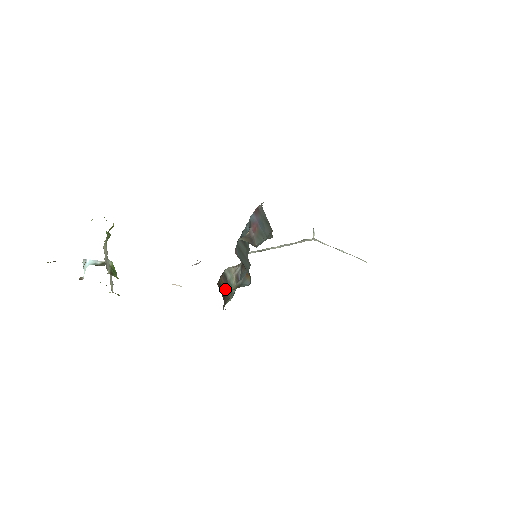
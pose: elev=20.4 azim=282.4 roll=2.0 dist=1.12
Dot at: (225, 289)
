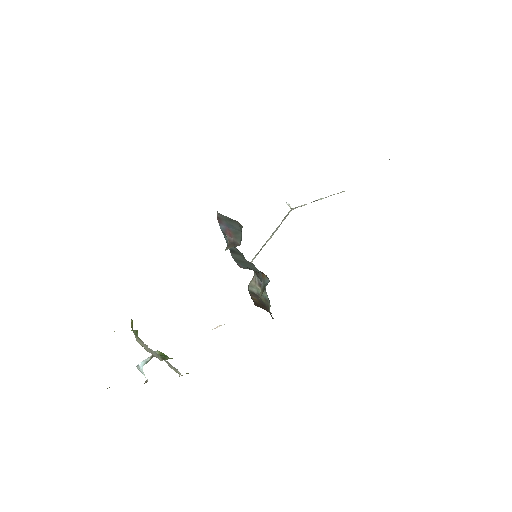
Dot at: (261, 303)
